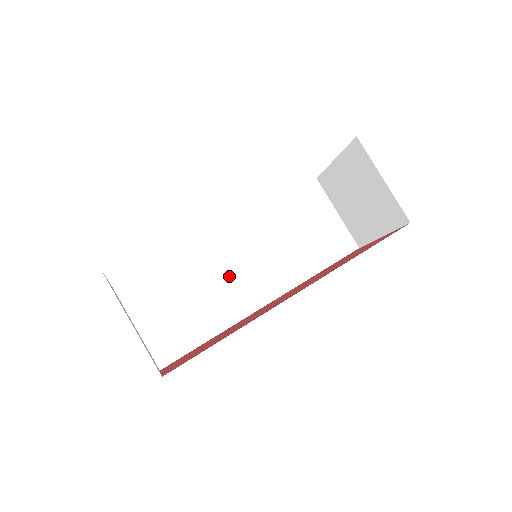
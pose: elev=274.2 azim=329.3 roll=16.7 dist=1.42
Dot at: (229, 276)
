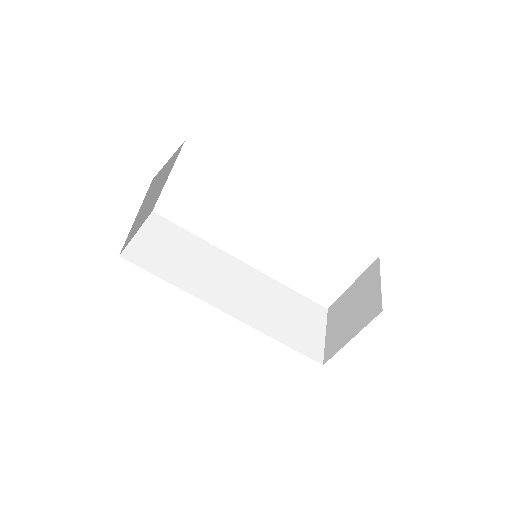
Dot at: (219, 278)
